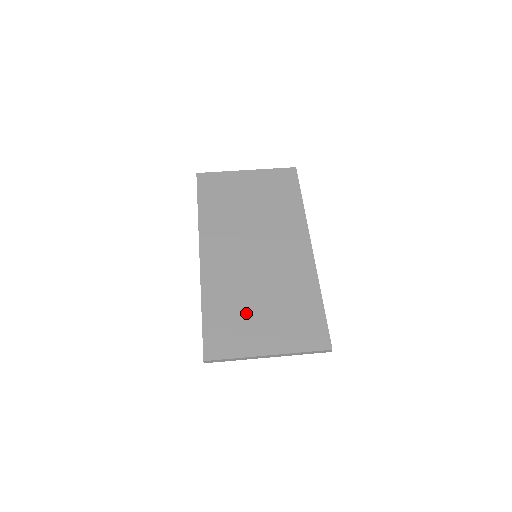
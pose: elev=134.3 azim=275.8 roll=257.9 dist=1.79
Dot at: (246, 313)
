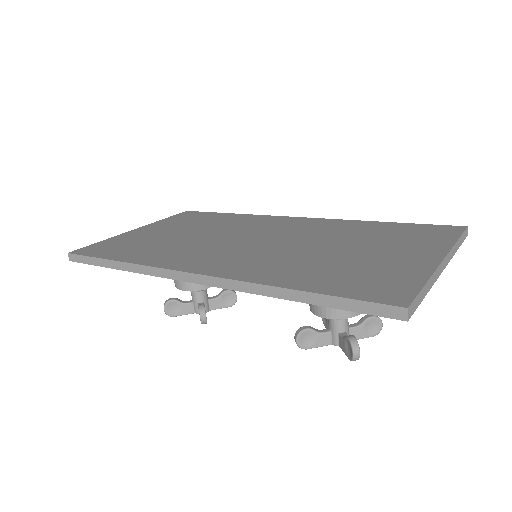
Dot at: (347, 260)
